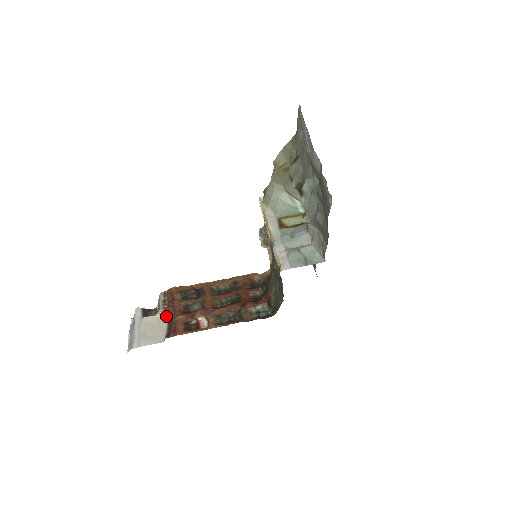
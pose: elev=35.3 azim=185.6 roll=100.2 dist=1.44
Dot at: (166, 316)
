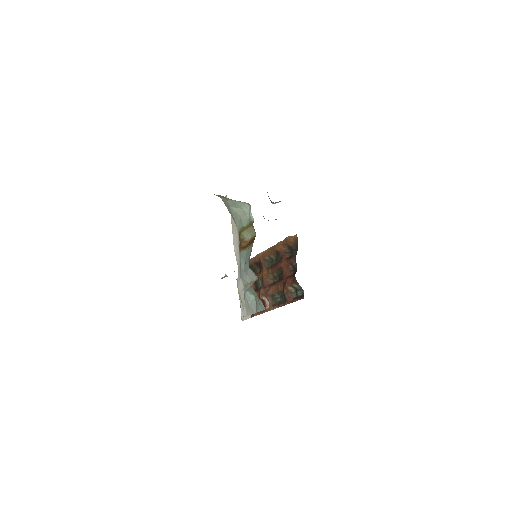
Dot at: occluded
